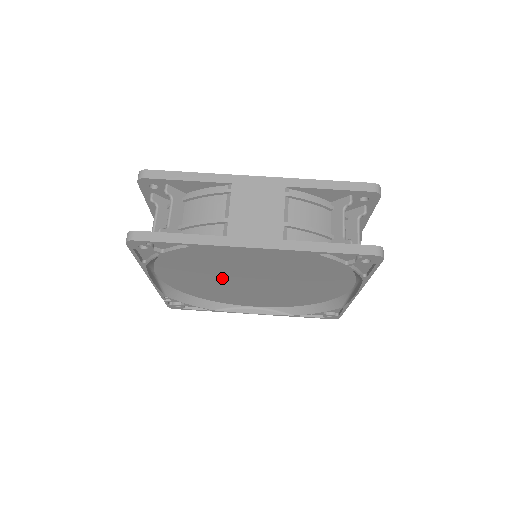
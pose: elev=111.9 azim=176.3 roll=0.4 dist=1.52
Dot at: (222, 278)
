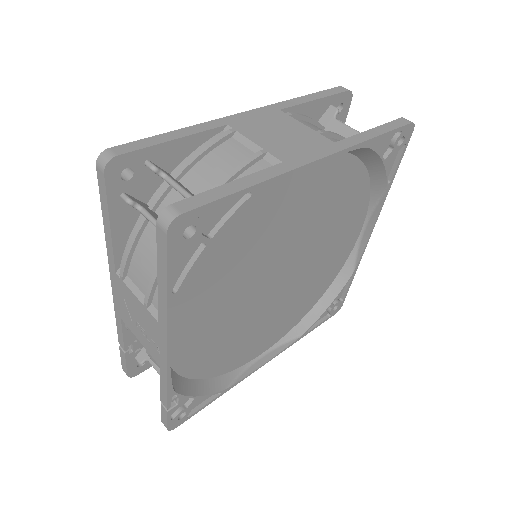
Dot at: (246, 296)
